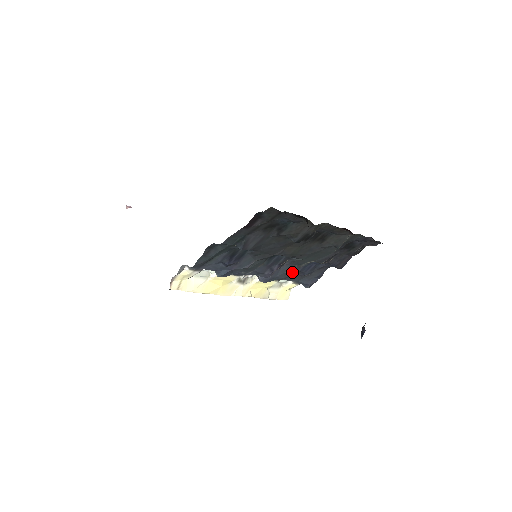
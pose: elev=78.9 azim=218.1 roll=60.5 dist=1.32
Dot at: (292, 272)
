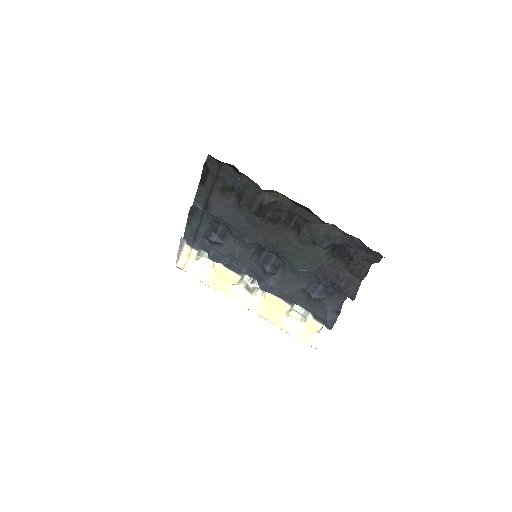
Dot at: (295, 288)
